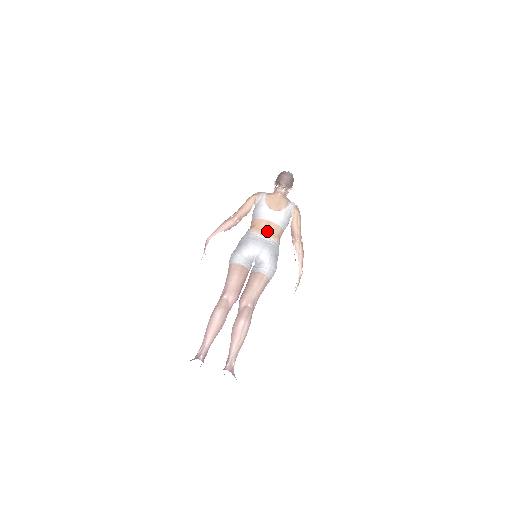
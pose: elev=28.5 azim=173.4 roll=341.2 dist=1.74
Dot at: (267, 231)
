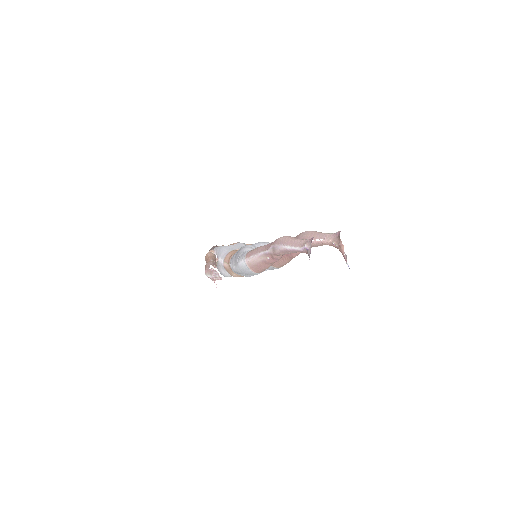
Dot at: occluded
